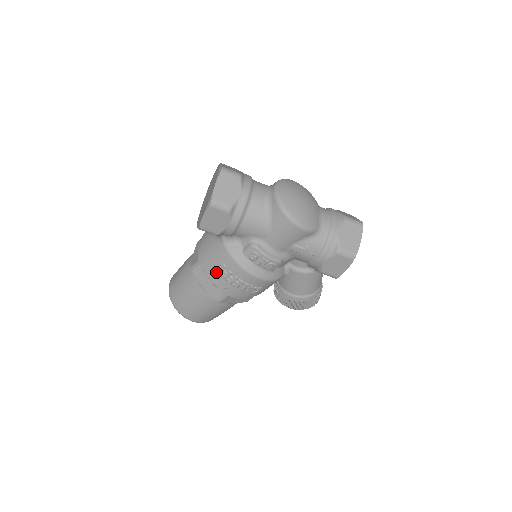
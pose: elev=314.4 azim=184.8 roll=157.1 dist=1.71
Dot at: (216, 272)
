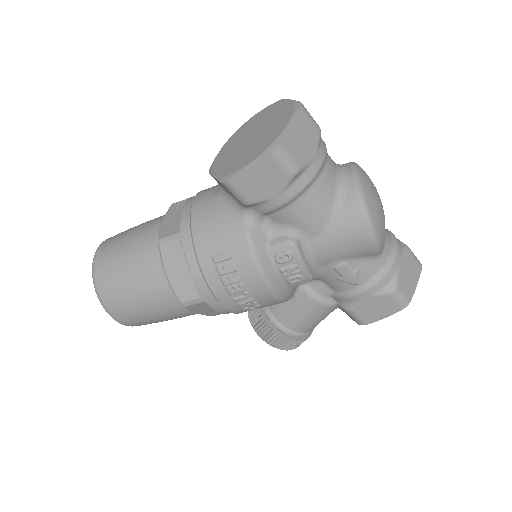
Dot at: (209, 260)
